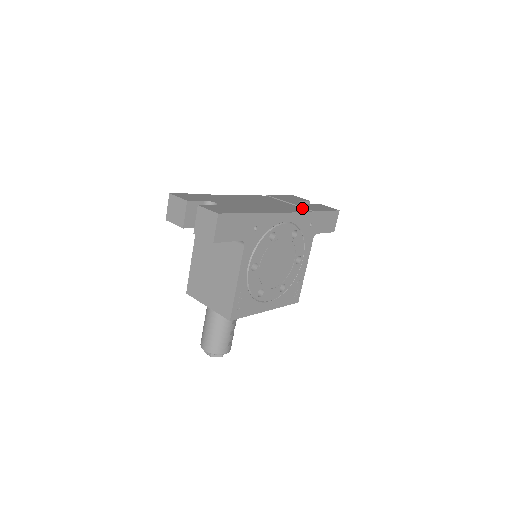
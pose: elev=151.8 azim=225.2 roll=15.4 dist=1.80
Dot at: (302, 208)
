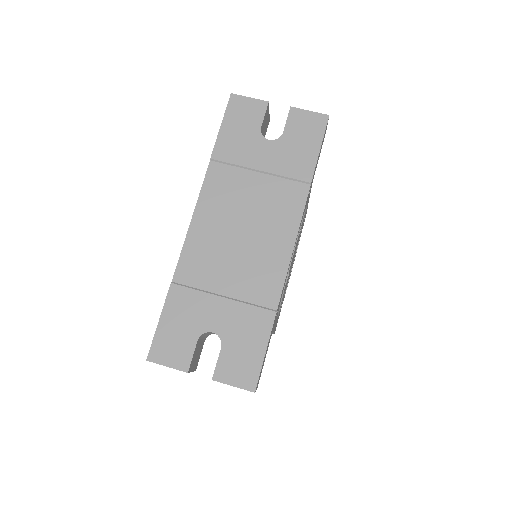
Dot at: (289, 182)
